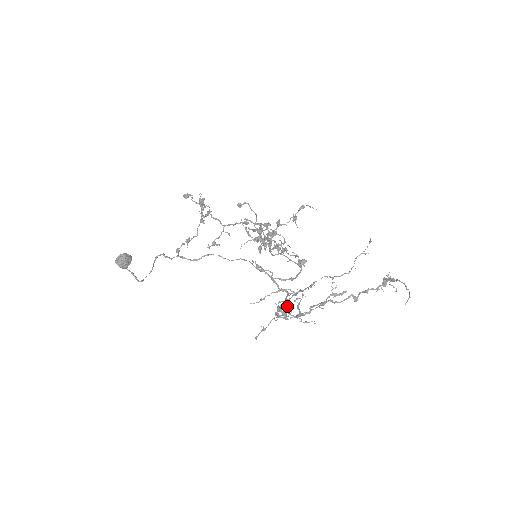
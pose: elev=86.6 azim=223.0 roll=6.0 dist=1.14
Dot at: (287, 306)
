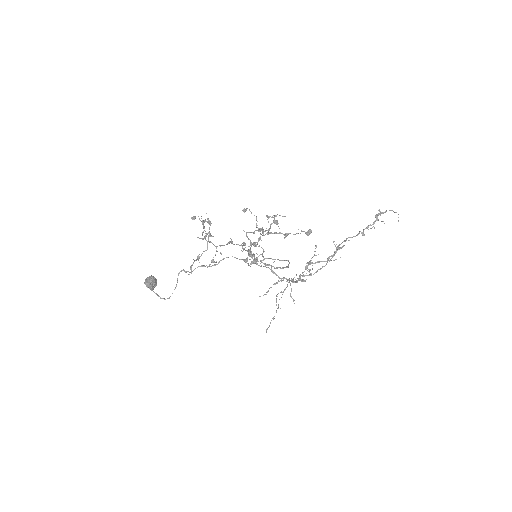
Dot at: (297, 280)
